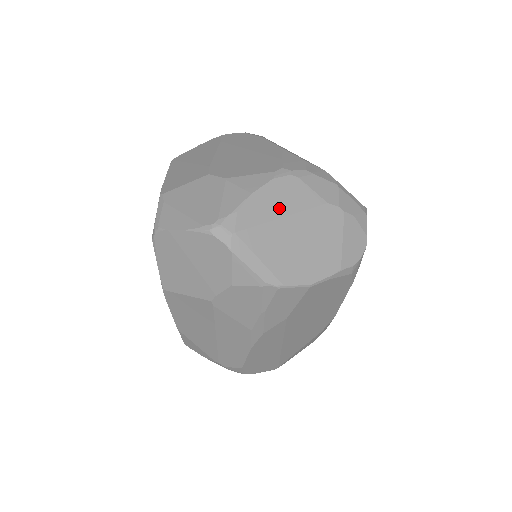
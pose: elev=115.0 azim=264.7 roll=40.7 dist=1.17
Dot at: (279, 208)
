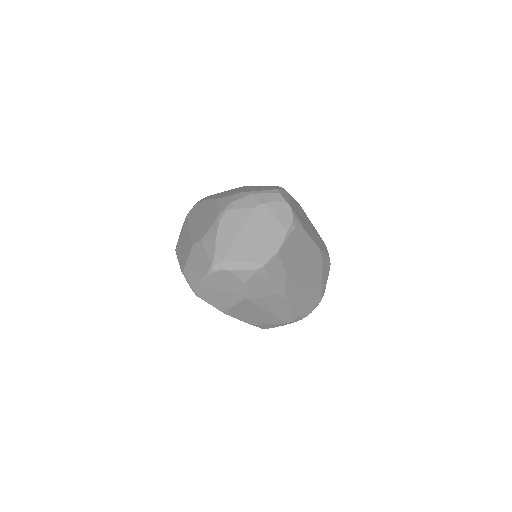
Dot at: (233, 232)
